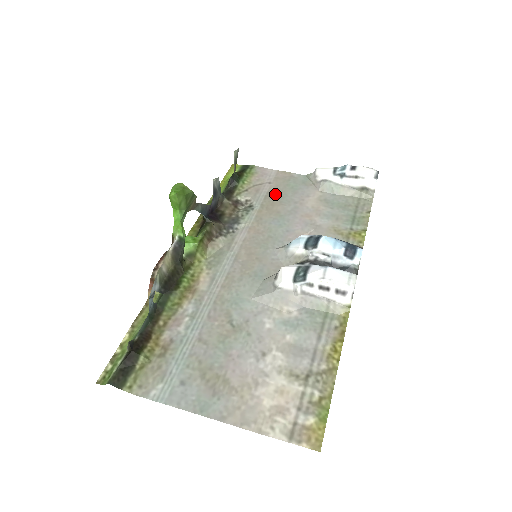
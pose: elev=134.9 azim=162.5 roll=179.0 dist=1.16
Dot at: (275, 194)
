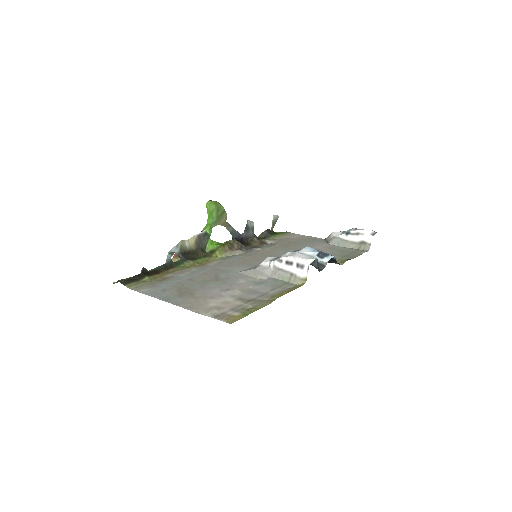
Dot at: (294, 242)
